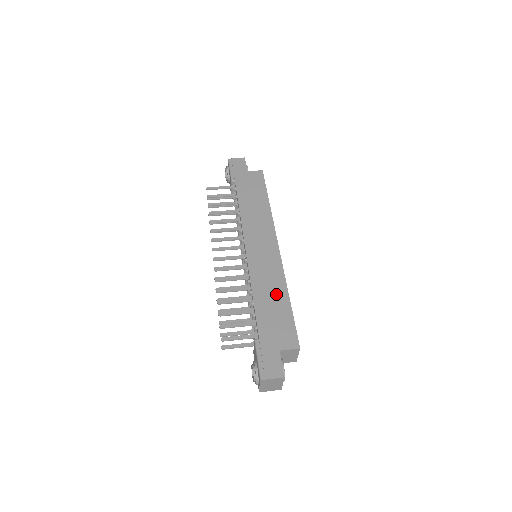
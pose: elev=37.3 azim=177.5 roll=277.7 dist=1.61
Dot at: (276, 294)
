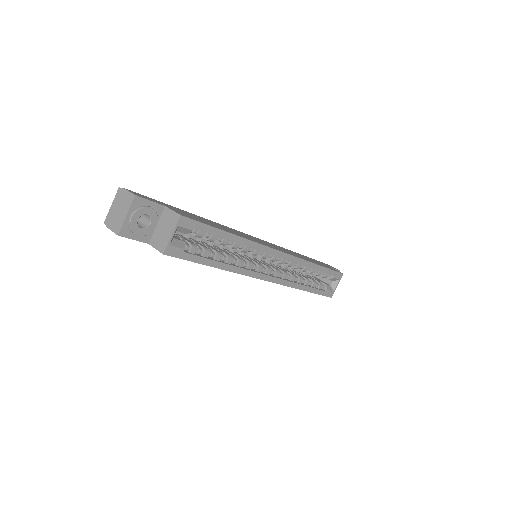
Dot at: (228, 230)
